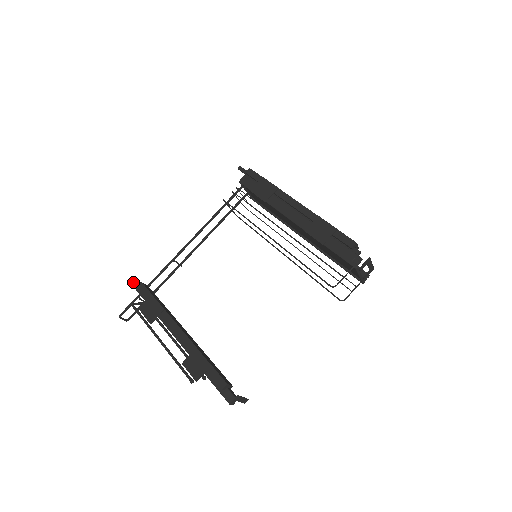
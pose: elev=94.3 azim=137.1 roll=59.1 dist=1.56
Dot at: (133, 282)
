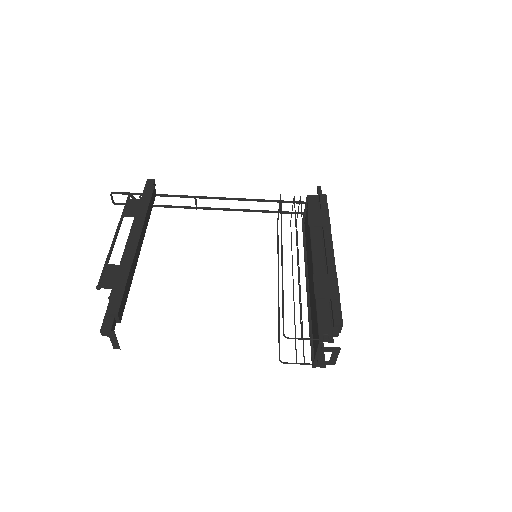
Dot at: (150, 180)
